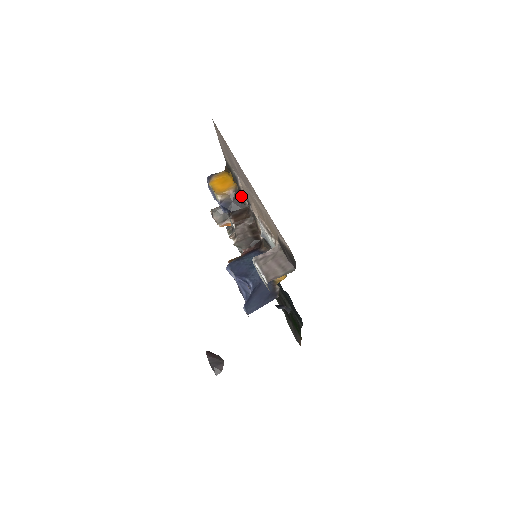
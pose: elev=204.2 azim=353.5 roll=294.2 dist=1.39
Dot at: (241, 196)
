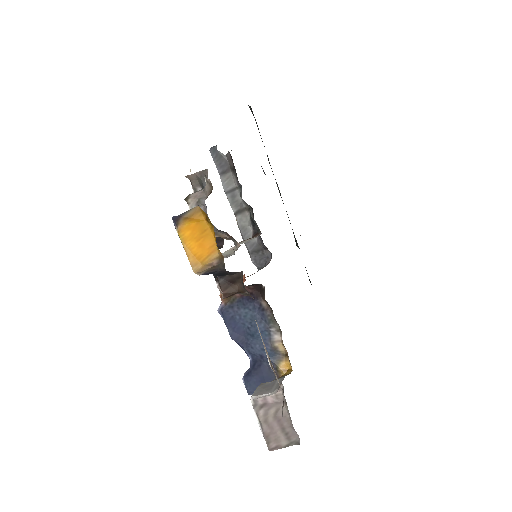
Dot at: occluded
